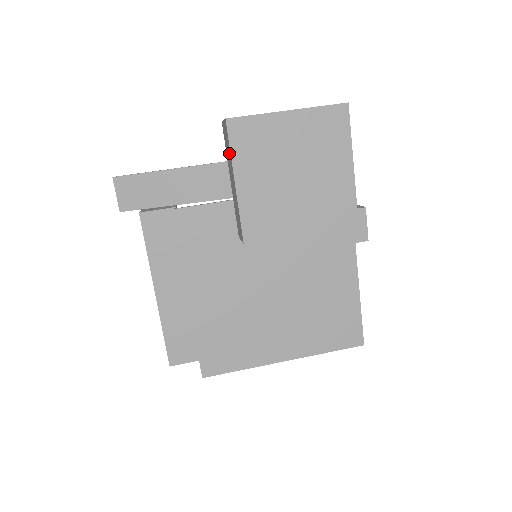
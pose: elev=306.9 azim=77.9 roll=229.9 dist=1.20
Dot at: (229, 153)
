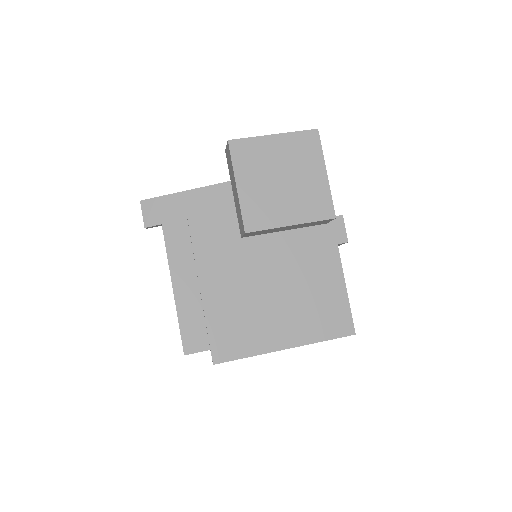
Dot at: (231, 166)
